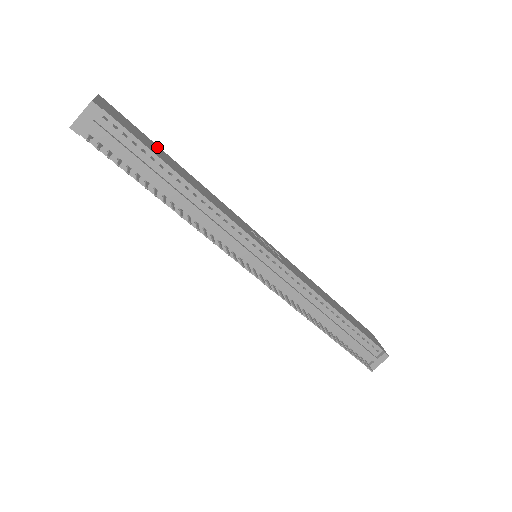
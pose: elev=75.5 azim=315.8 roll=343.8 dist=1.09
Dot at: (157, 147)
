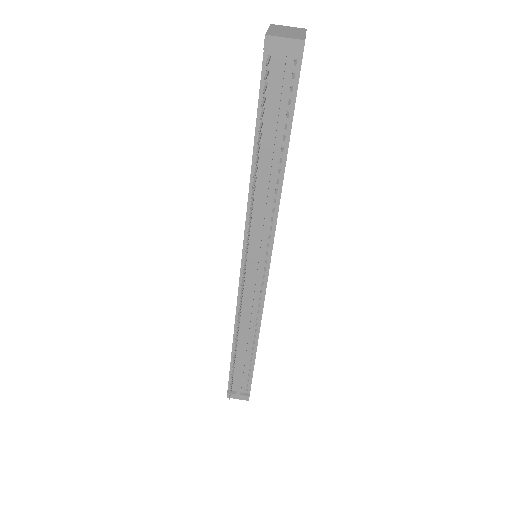
Dot at: occluded
